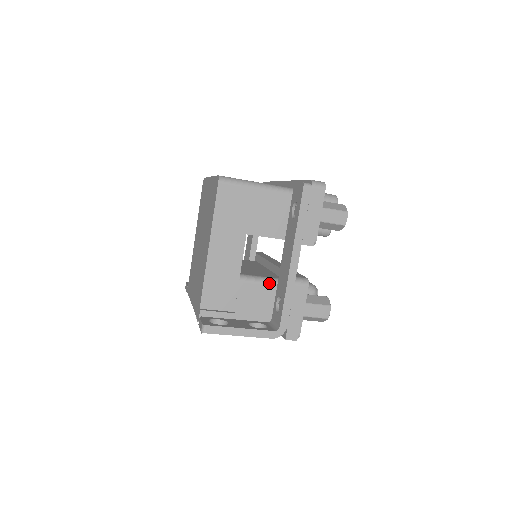
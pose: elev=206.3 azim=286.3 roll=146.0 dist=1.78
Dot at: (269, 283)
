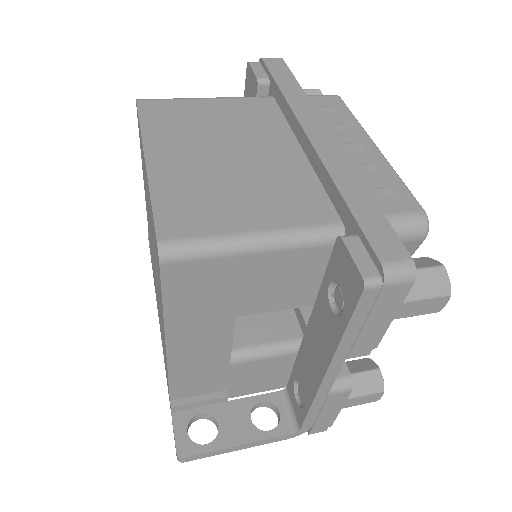
Dot at: (281, 354)
